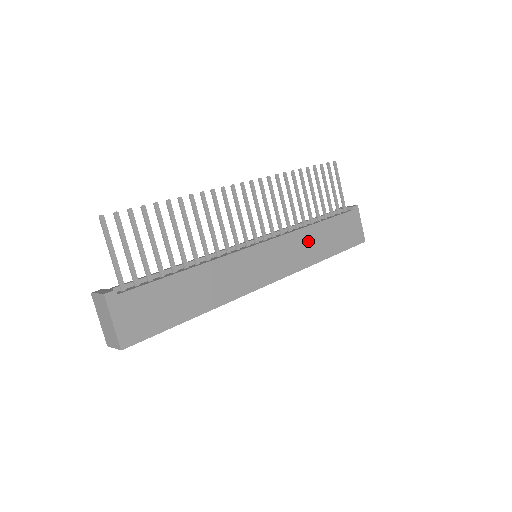
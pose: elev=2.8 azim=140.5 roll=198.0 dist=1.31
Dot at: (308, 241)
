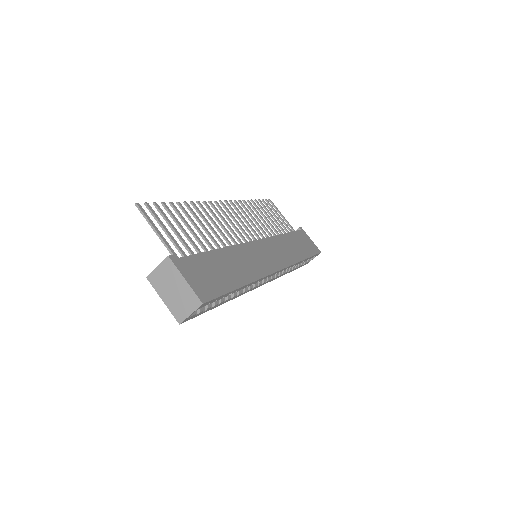
Dot at: (286, 245)
